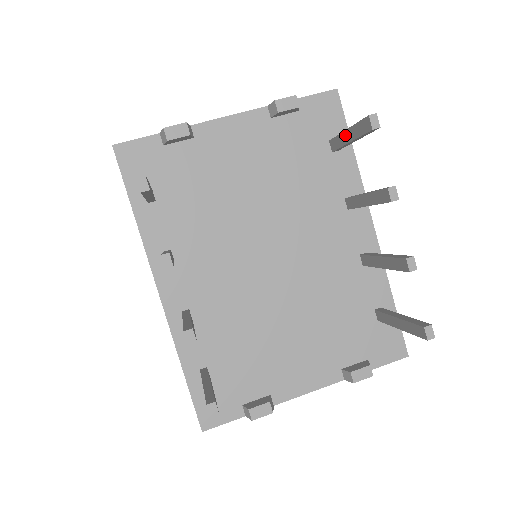
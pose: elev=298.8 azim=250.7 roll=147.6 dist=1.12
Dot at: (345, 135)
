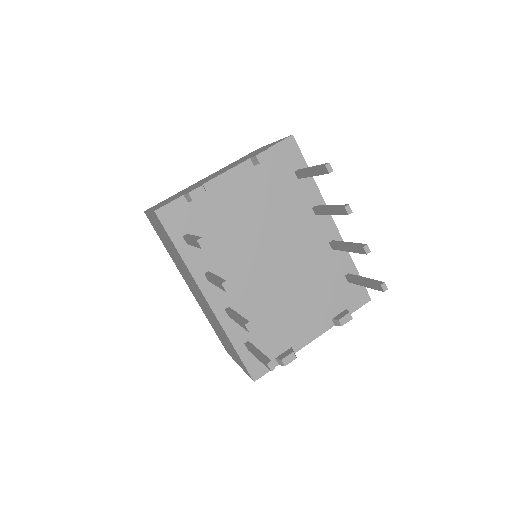
Dot at: (308, 172)
